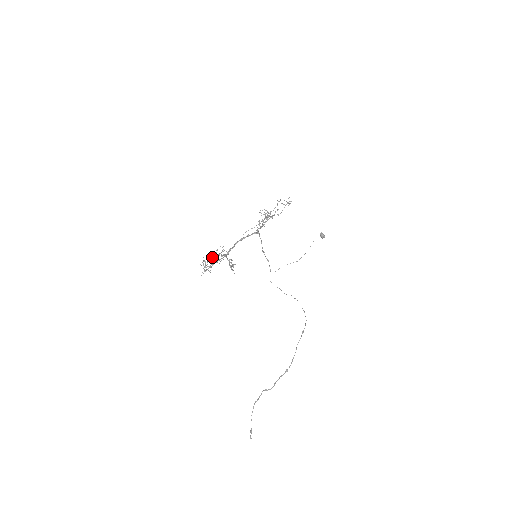
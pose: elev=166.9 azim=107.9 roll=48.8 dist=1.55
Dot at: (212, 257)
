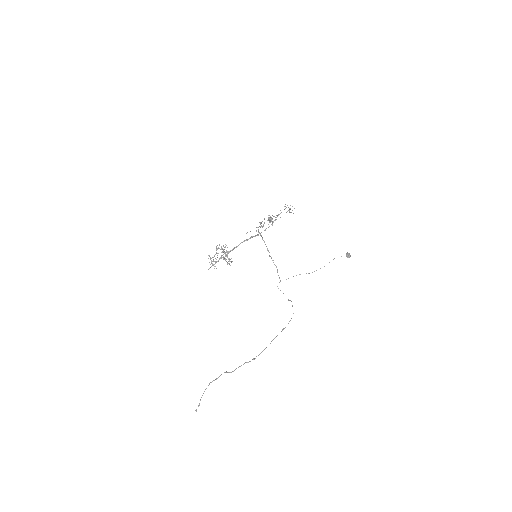
Dot at: (217, 253)
